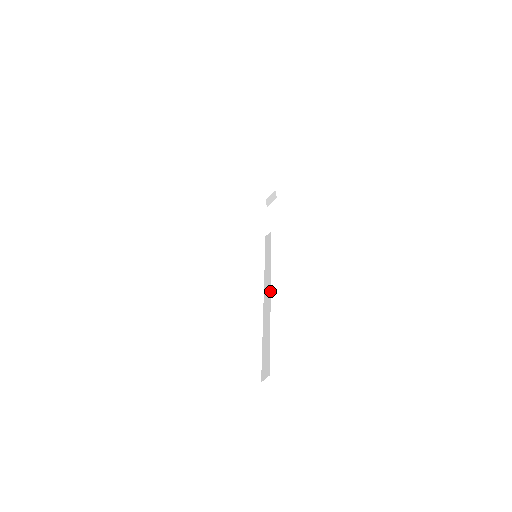
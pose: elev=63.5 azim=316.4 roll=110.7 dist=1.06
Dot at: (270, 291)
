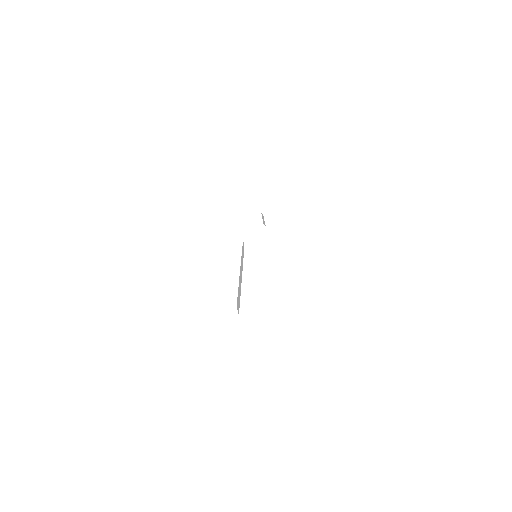
Dot at: occluded
